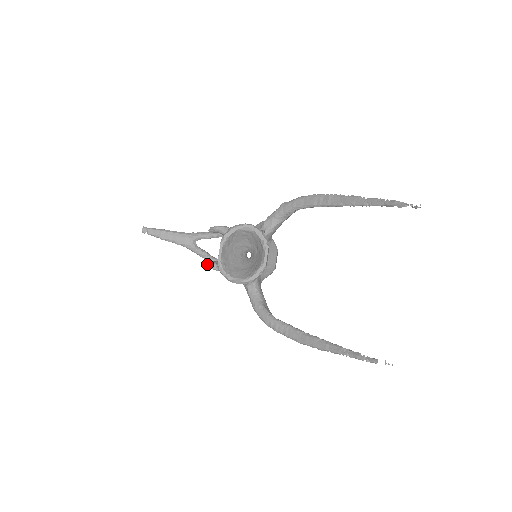
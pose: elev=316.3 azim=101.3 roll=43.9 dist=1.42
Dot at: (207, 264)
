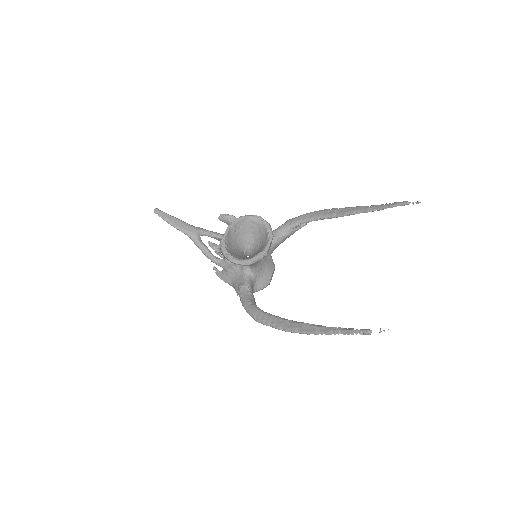
Dot at: (210, 243)
